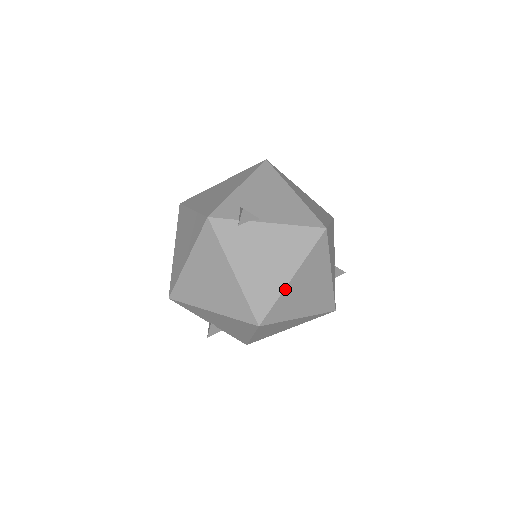
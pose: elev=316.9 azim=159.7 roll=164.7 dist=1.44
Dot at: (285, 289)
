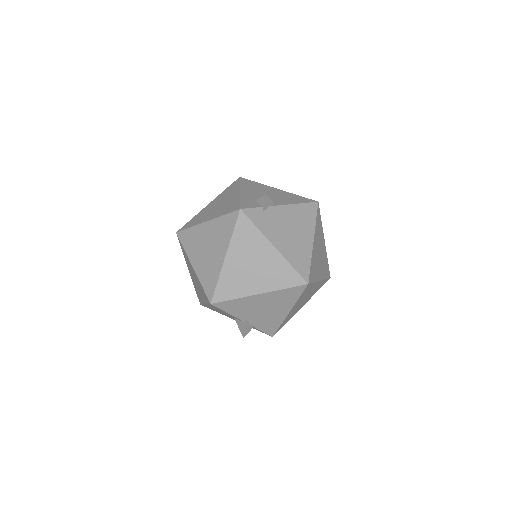
Dot at: (312, 251)
